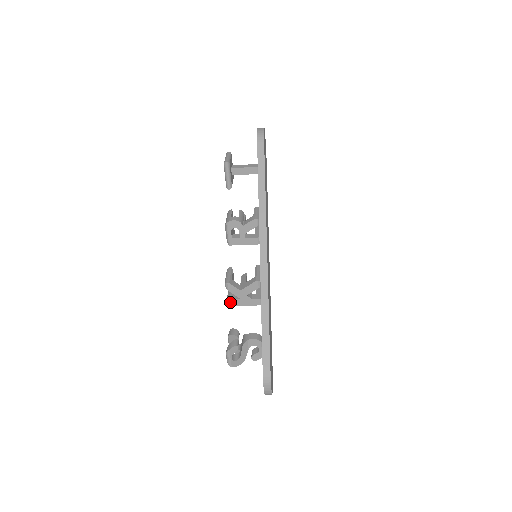
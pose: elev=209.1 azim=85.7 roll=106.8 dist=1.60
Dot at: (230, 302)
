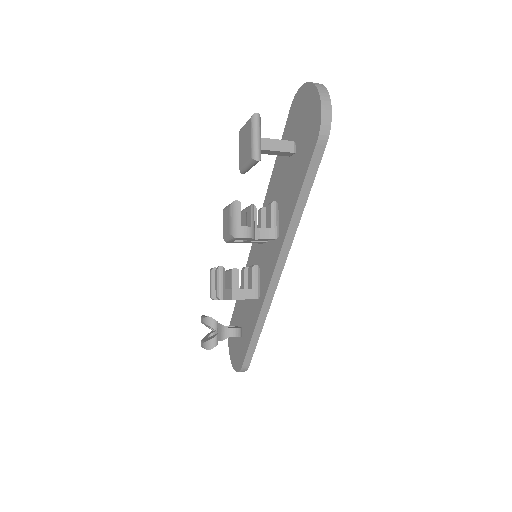
Dot at: occluded
